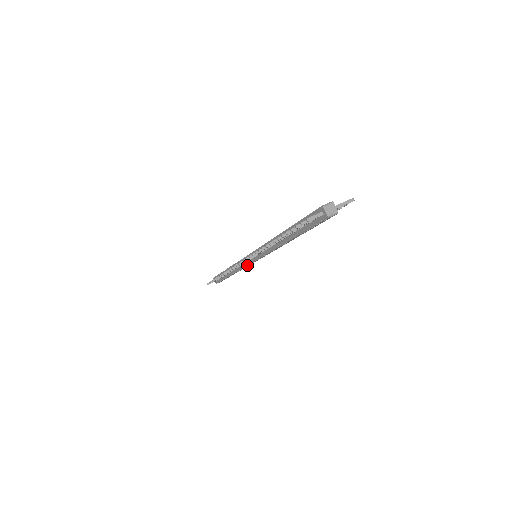
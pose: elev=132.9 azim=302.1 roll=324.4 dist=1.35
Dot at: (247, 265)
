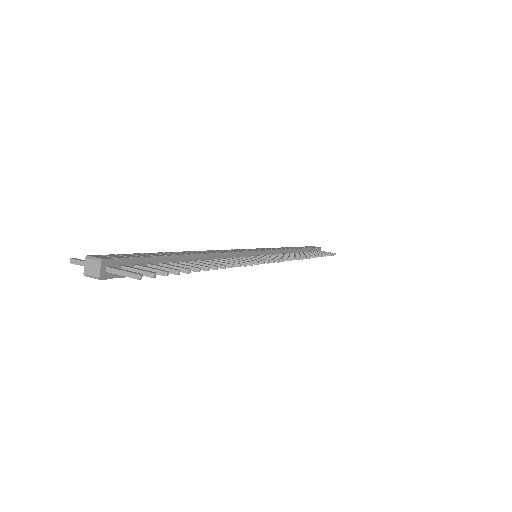
Dot at: occluded
